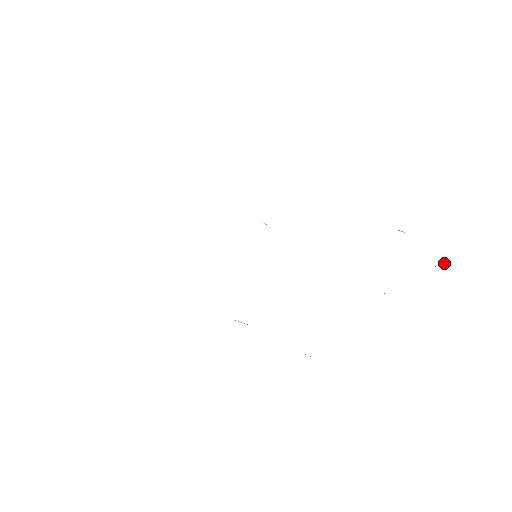
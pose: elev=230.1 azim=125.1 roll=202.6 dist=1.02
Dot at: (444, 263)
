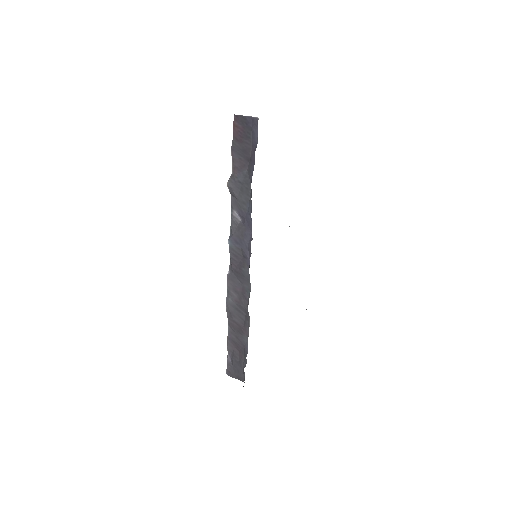
Dot at: occluded
